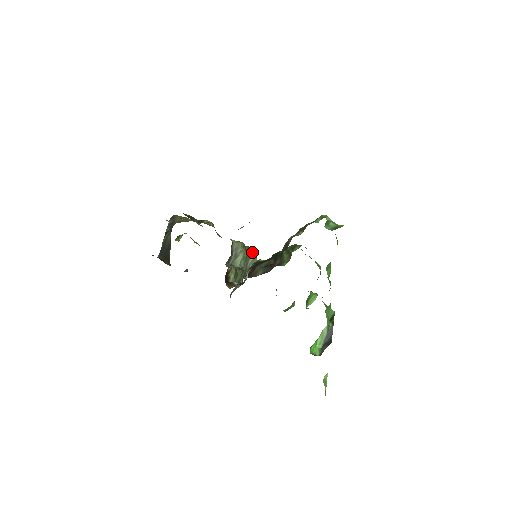
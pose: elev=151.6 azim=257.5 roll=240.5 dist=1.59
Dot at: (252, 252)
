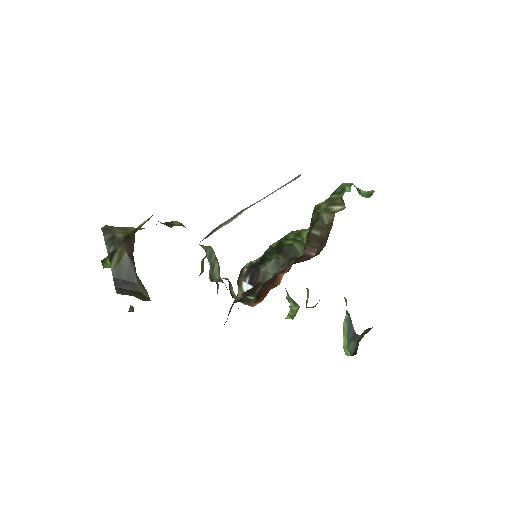
Dot at: occluded
